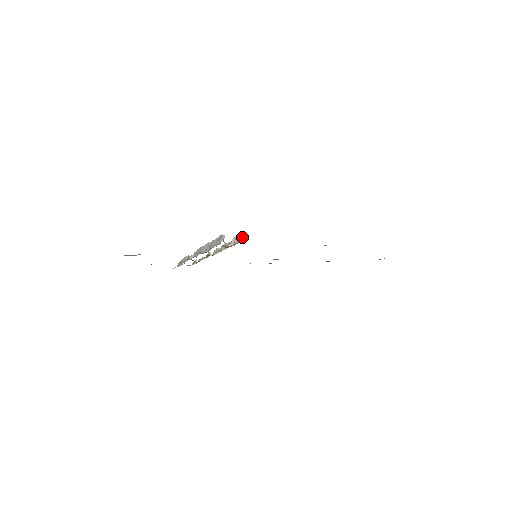
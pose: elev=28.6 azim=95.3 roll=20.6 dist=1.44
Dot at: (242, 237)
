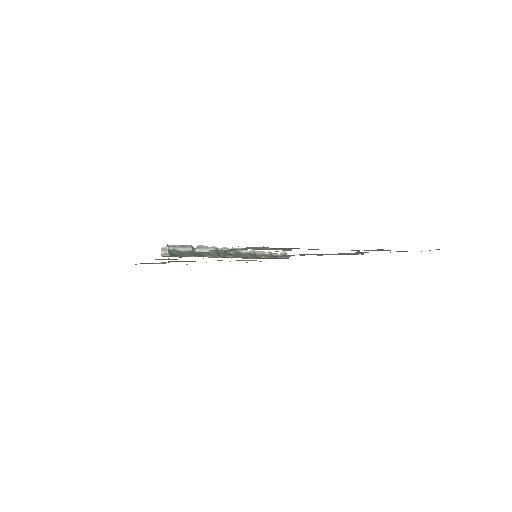
Dot at: (173, 249)
